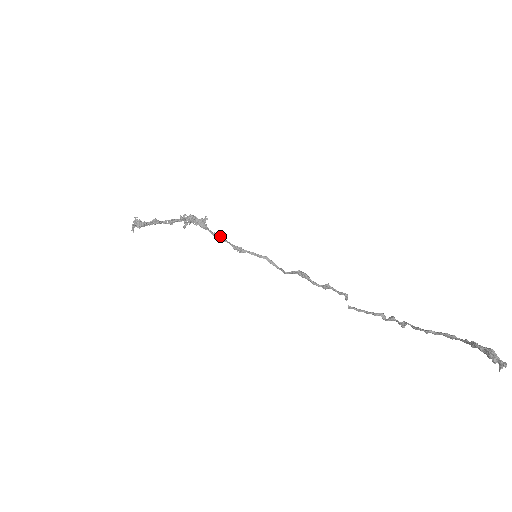
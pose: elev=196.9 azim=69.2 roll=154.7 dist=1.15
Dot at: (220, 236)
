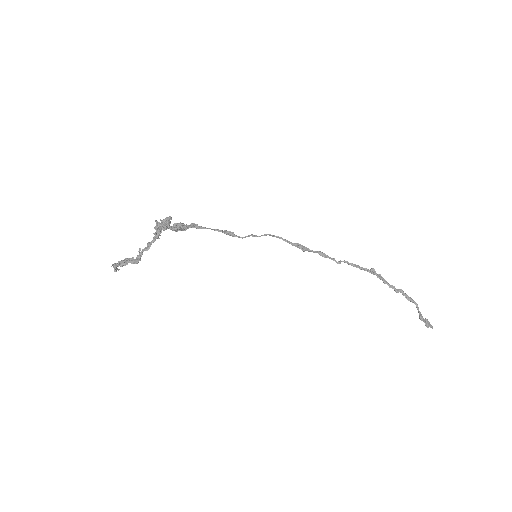
Dot at: occluded
